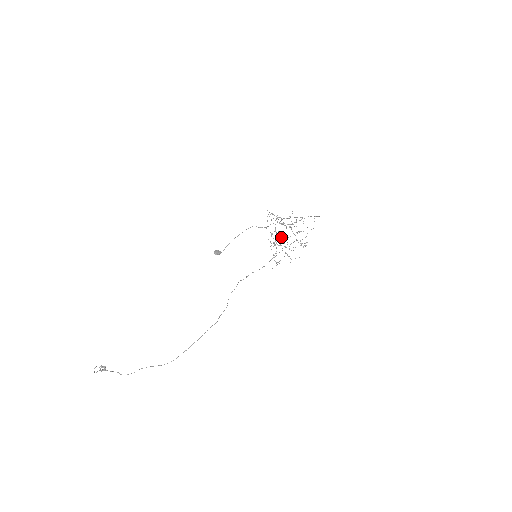
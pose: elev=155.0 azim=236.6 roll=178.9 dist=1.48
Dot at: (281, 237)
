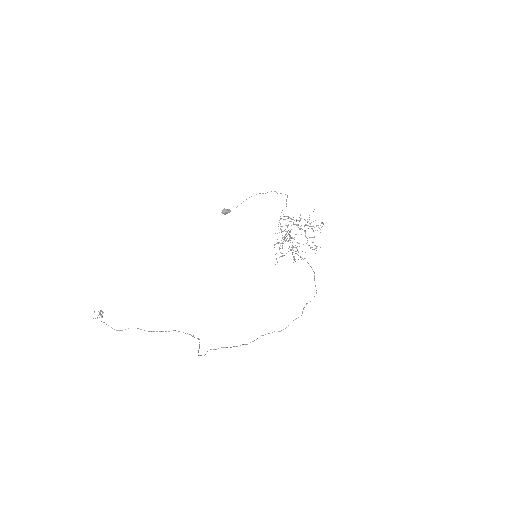
Dot at: (291, 238)
